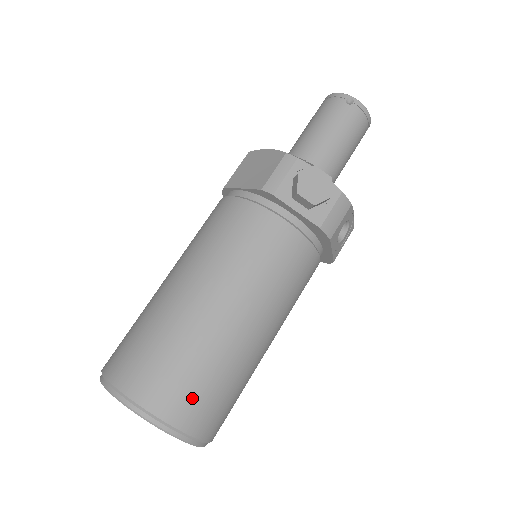
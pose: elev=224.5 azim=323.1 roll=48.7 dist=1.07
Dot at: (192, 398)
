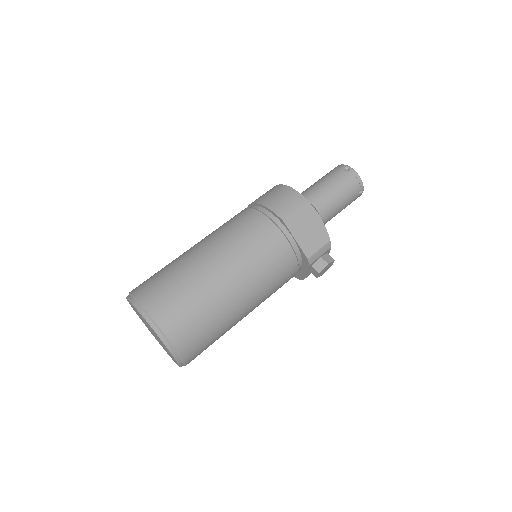
Dot at: occluded
